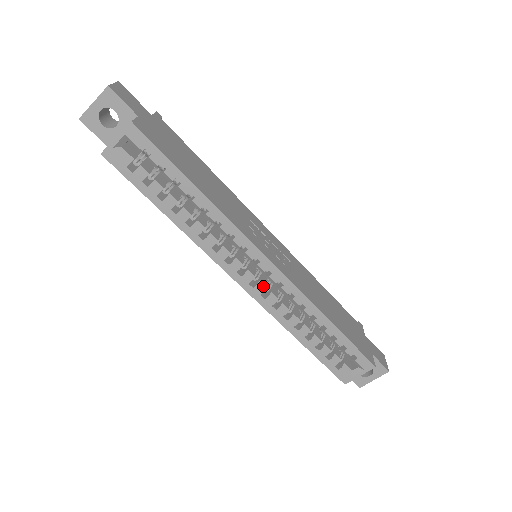
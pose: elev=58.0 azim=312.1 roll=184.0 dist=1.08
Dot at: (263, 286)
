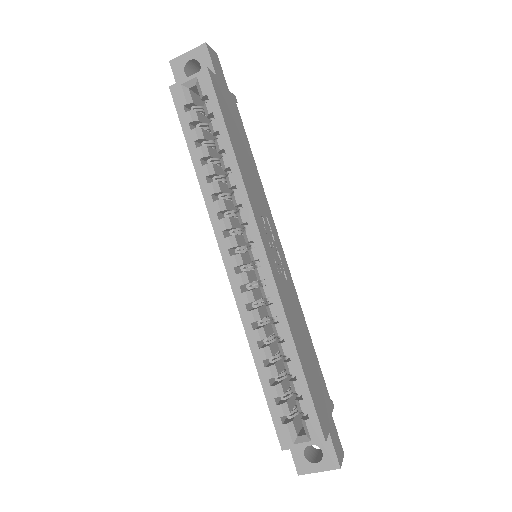
Dot at: (247, 279)
